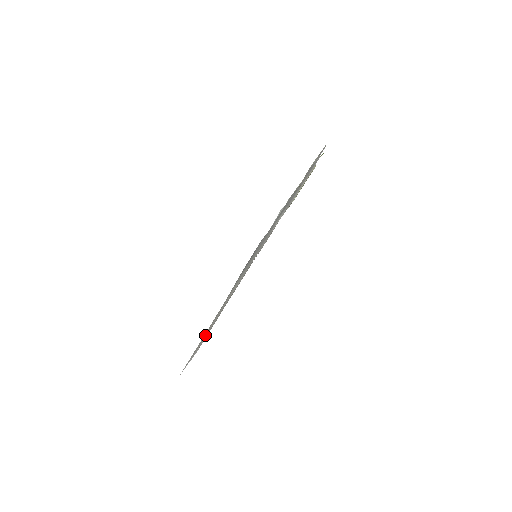
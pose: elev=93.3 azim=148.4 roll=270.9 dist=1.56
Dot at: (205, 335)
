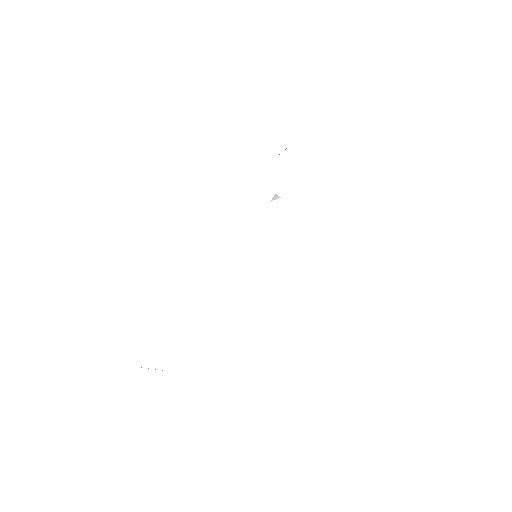
Dot at: occluded
